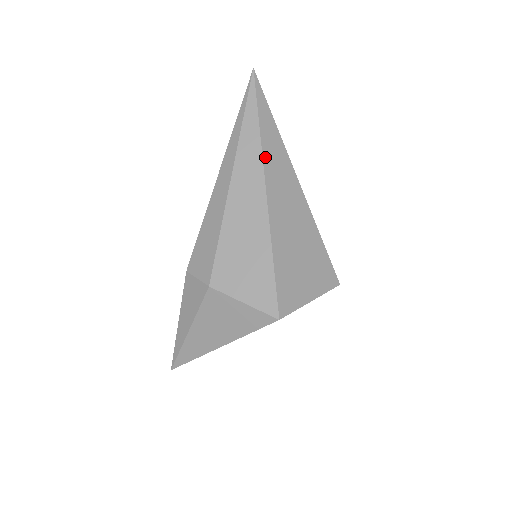
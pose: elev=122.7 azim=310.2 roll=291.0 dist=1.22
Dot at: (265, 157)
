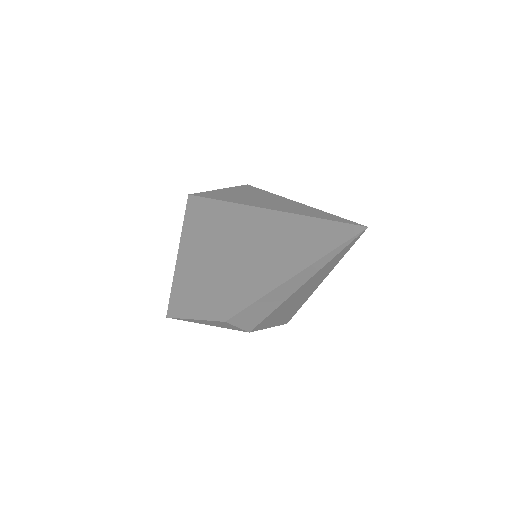
Dot at: occluded
